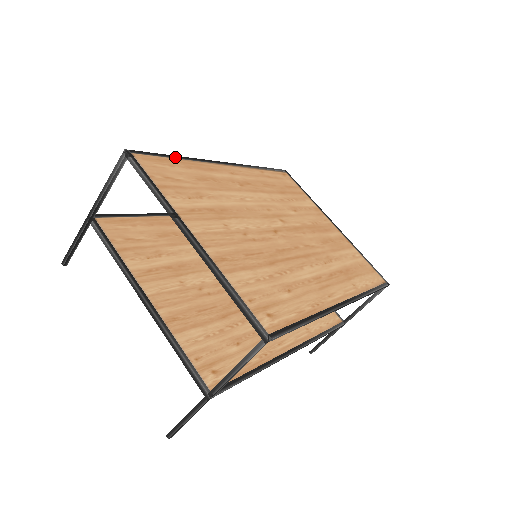
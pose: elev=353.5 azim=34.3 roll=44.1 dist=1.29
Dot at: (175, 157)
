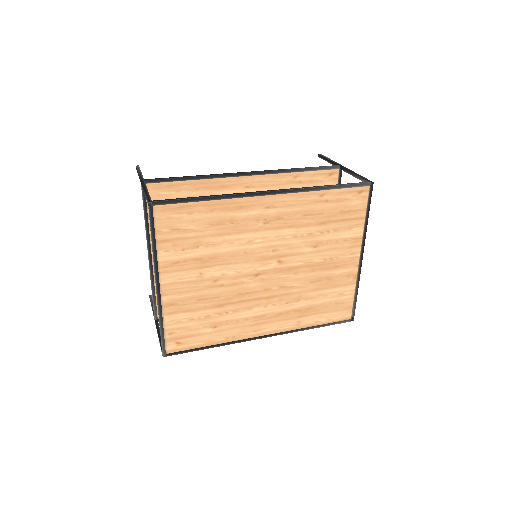
Dot at: (204, 199)
